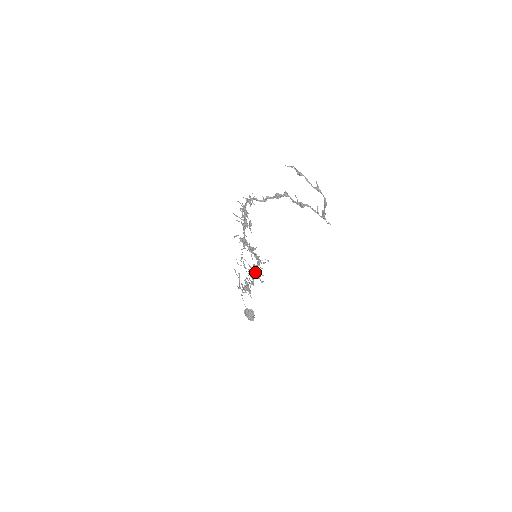
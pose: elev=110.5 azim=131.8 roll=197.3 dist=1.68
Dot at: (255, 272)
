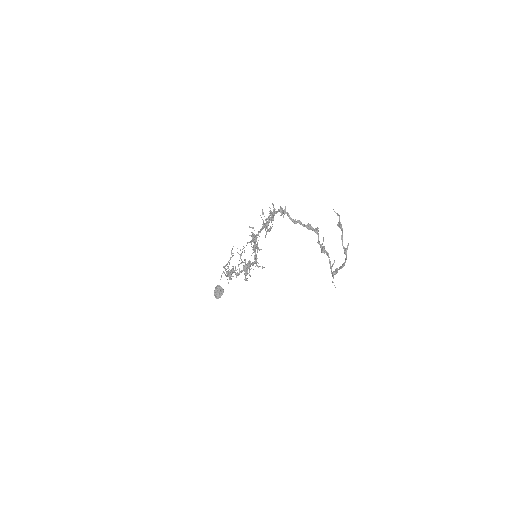
Dot at: (246, 268)
